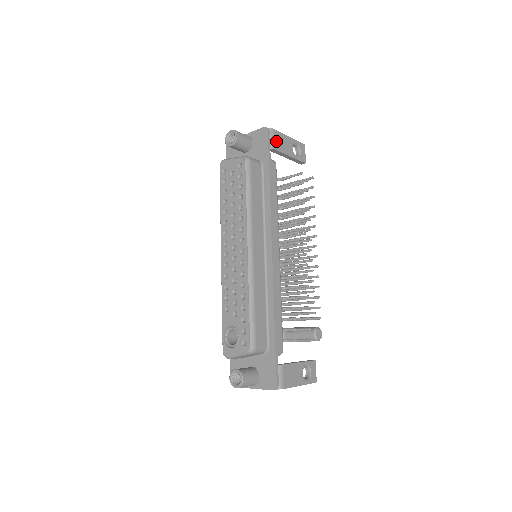
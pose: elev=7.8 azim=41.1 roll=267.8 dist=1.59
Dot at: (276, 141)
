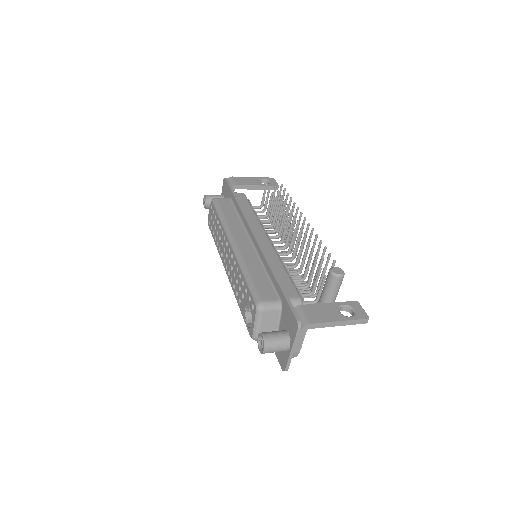
Dot at: (237, 181)
